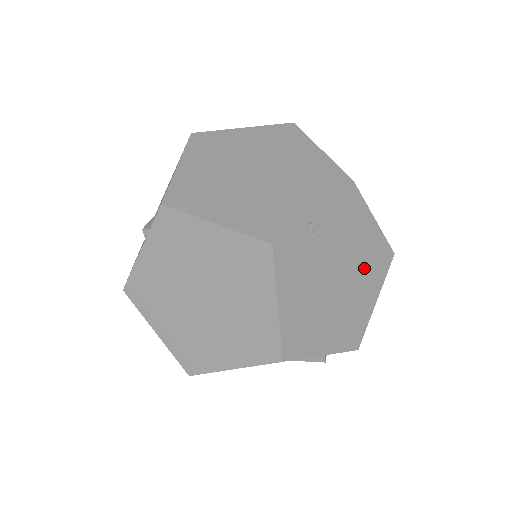
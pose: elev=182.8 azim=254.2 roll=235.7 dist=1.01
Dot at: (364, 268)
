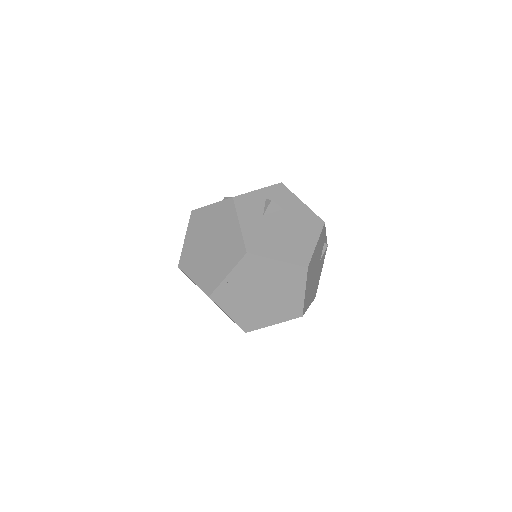
Dot at: (283, 283)
